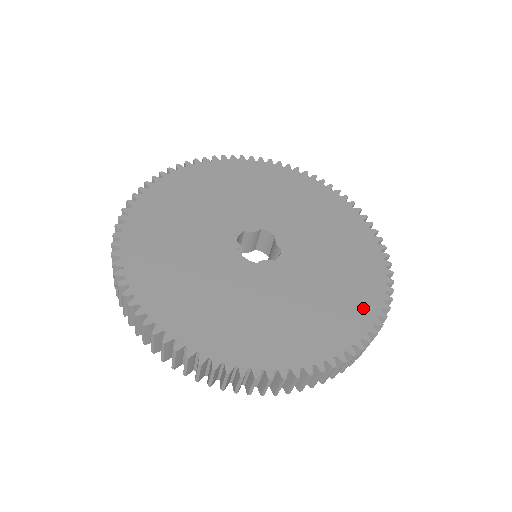
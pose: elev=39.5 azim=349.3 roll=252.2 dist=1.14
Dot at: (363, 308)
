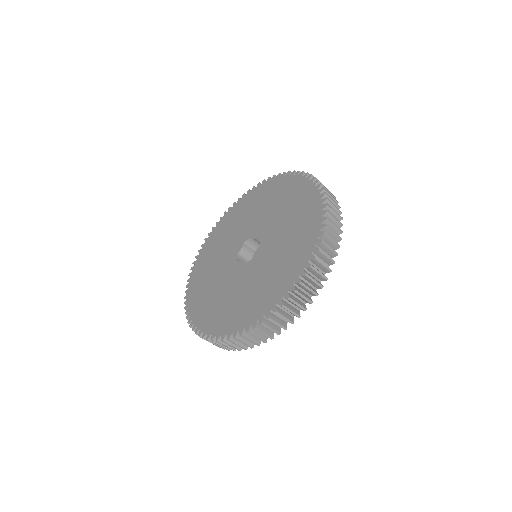
Dot at: (312, 210)
